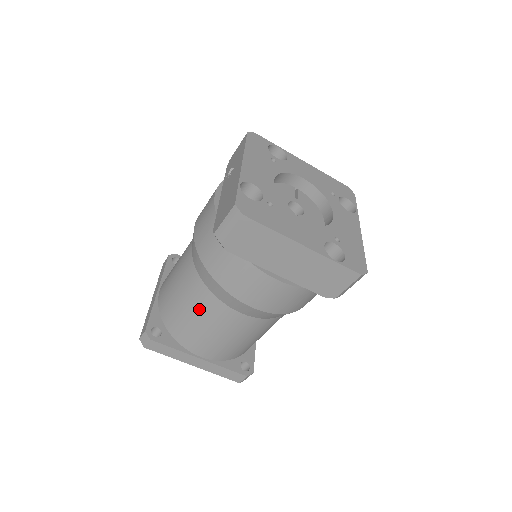
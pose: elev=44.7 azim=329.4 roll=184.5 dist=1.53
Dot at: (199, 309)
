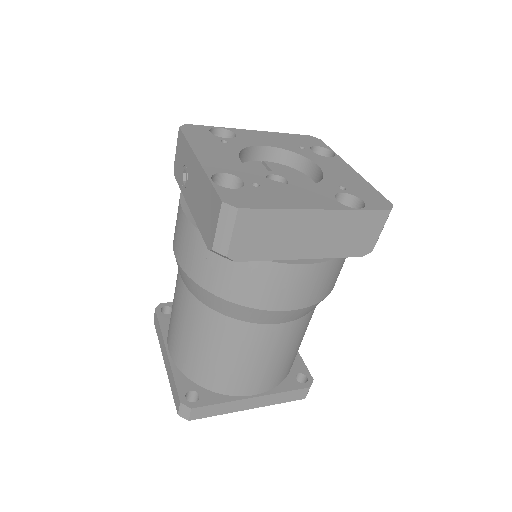
Dot at: (229, 345)
